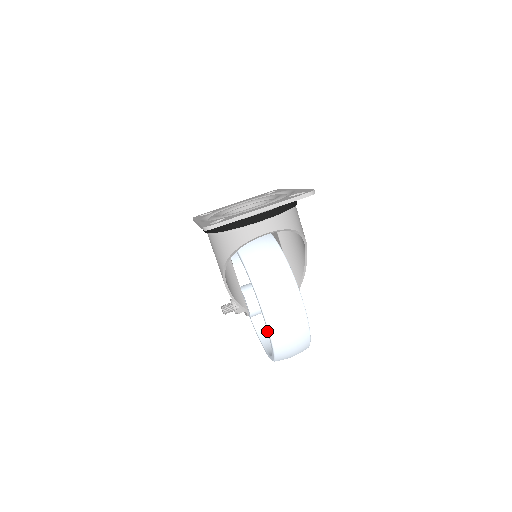
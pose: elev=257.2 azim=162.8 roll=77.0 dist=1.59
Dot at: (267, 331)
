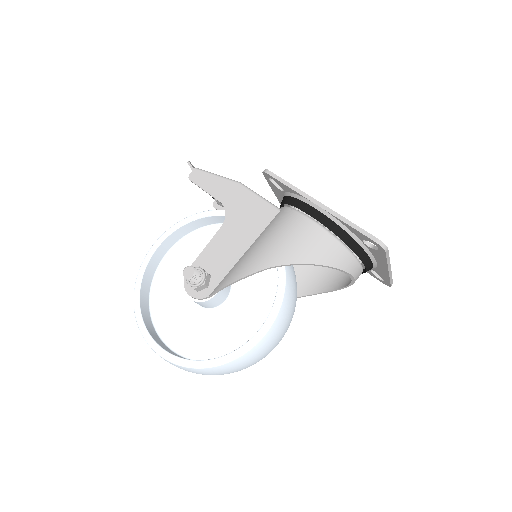
Dot at: (148, 313)
